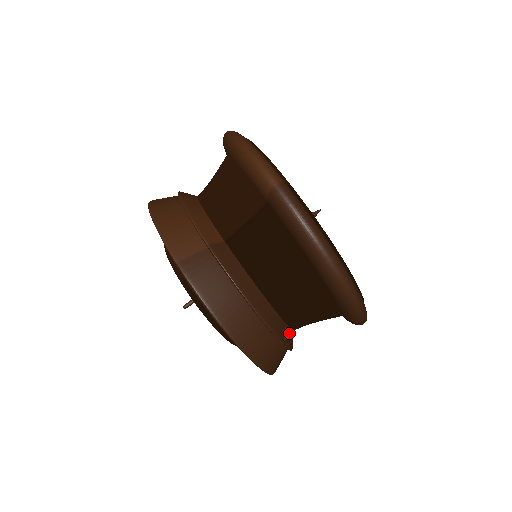
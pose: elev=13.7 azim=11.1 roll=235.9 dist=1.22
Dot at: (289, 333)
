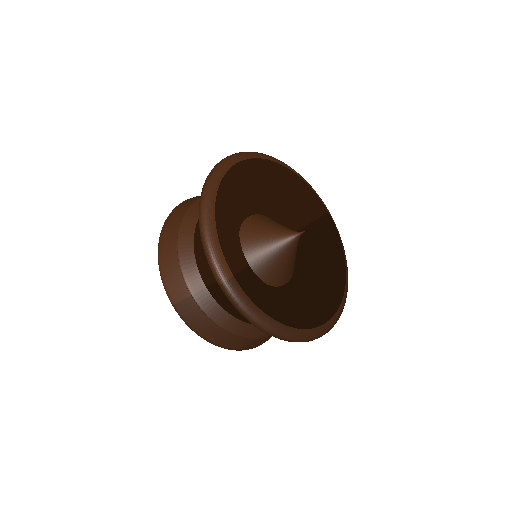
Dot at: occluded
